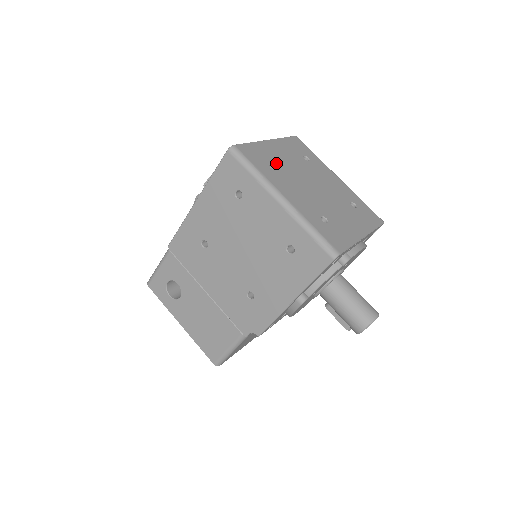
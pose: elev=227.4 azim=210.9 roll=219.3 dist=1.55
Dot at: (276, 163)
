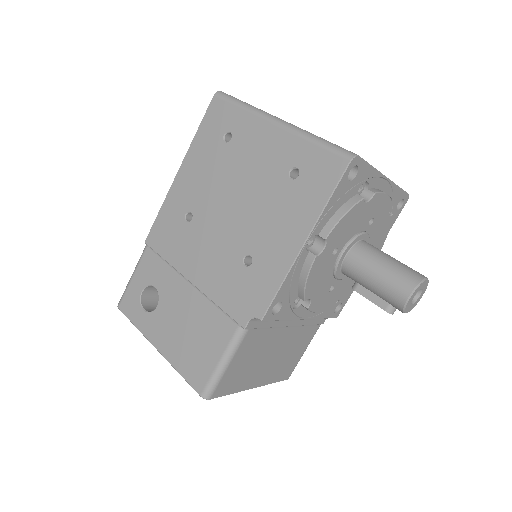
Dot at: occluded
